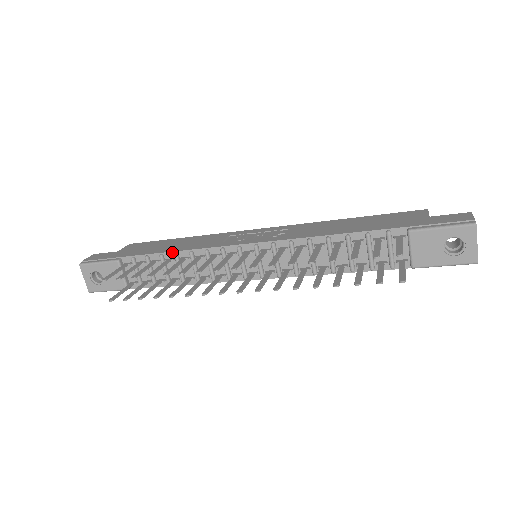
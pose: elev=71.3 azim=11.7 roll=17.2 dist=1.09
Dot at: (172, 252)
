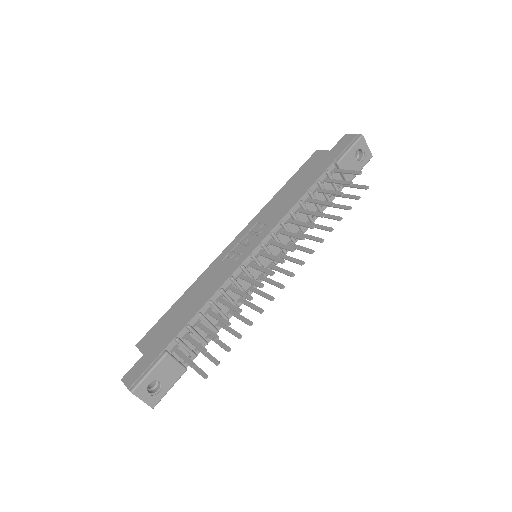
Dot at: (206, 303)
